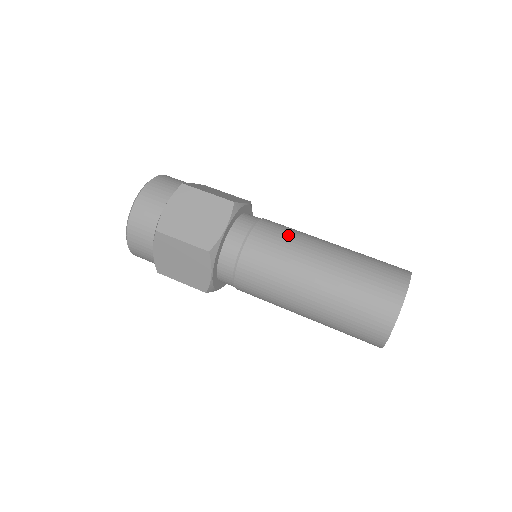
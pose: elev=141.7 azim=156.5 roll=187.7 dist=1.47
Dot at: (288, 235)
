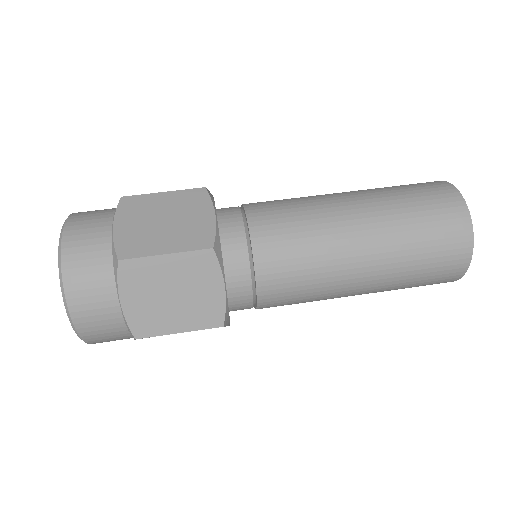
Dot at: (302, 240)
